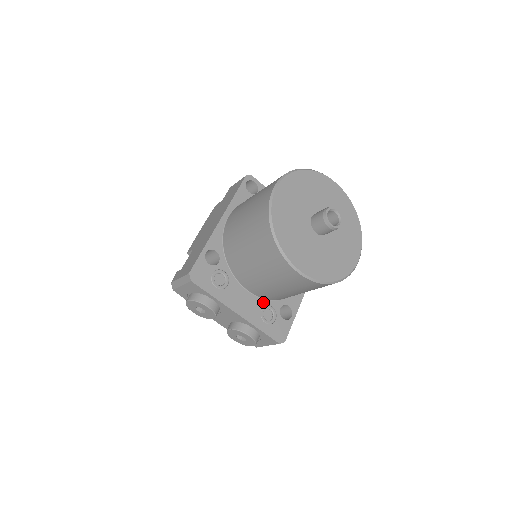
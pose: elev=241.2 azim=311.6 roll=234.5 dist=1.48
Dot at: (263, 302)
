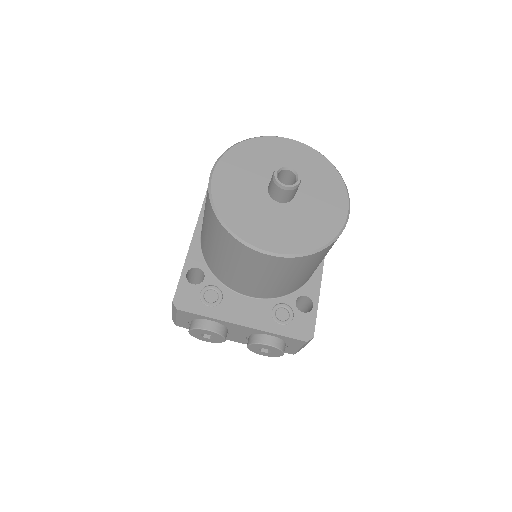
Dot at: (271, 302)
